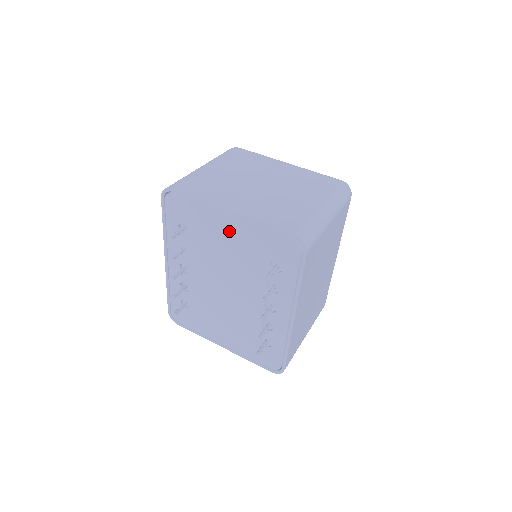
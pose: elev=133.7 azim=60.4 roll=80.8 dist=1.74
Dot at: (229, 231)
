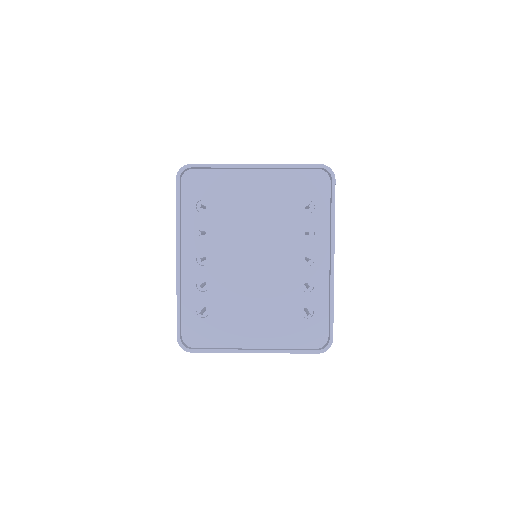
Dot at: (256, 187)
